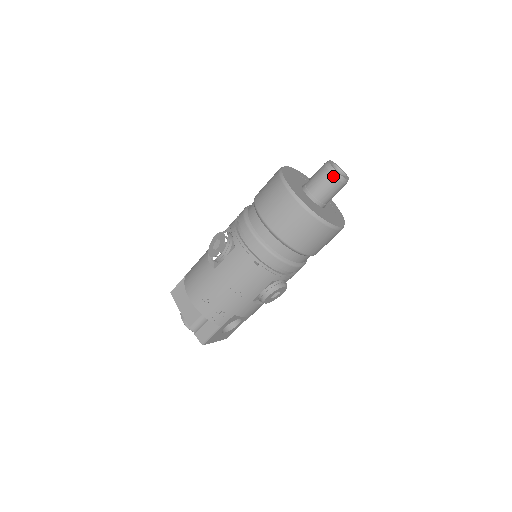
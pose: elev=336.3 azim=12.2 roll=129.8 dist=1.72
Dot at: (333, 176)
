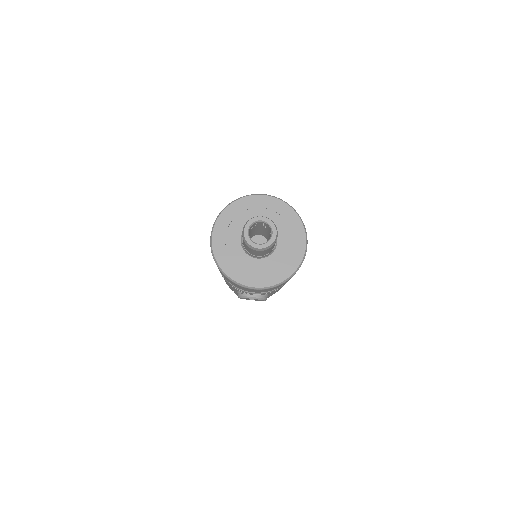
Dot at: (243, 238)
